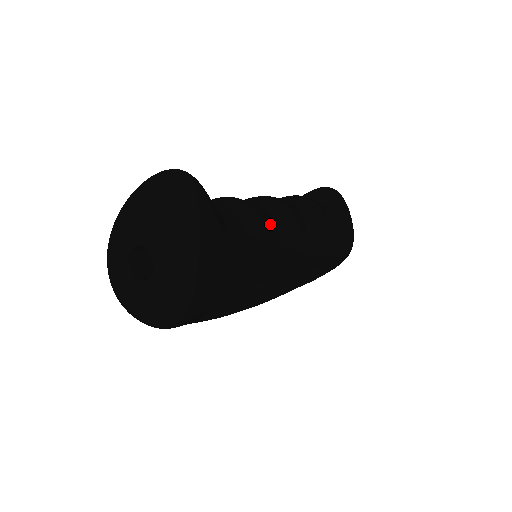
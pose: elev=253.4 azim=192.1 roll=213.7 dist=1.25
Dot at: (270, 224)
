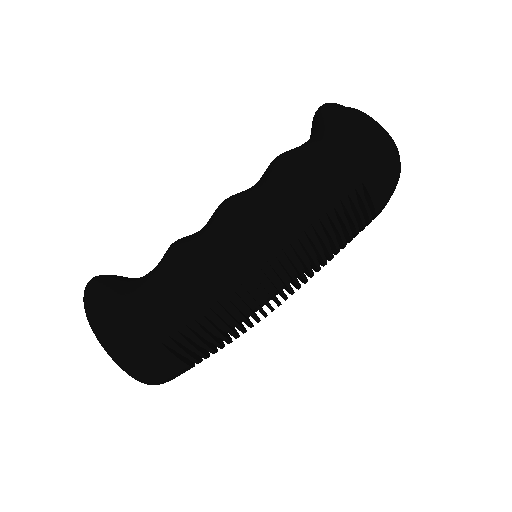
Dot at: (192, 248)
